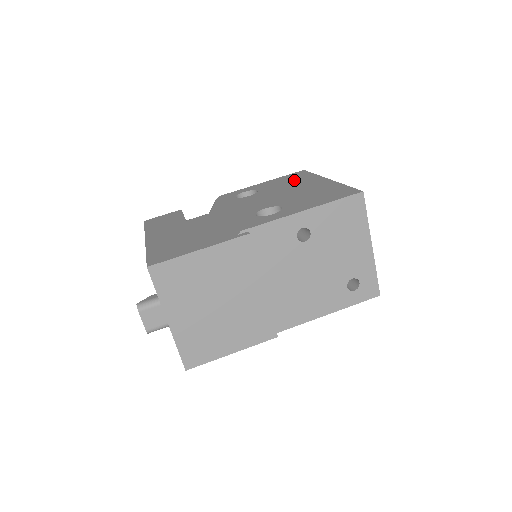
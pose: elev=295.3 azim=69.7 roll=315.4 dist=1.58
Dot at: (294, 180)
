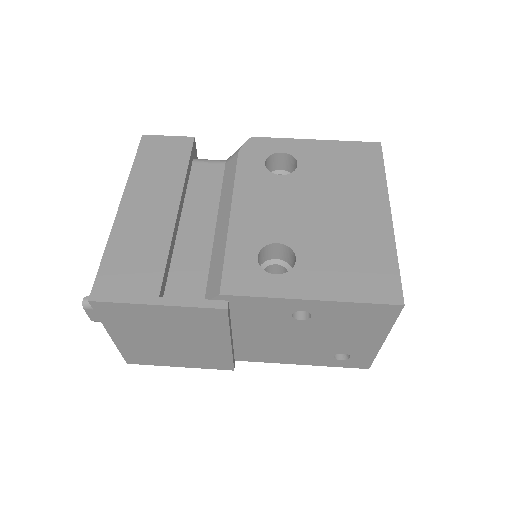
Dot at: (352, 172)
